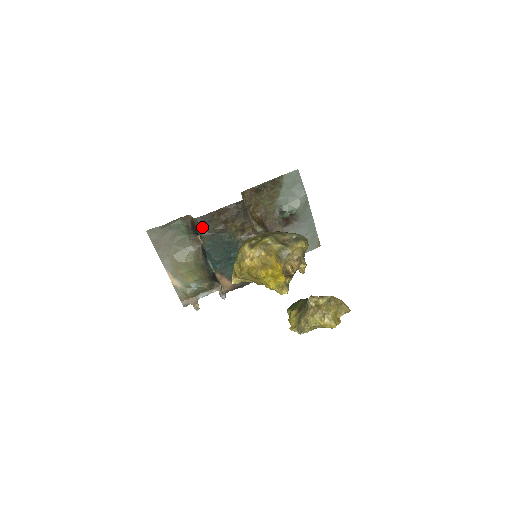
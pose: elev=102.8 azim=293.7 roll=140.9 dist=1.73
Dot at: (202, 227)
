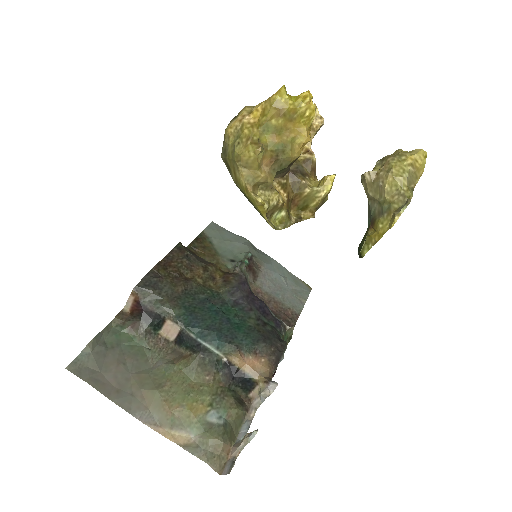
Dot at: (154, 294)
